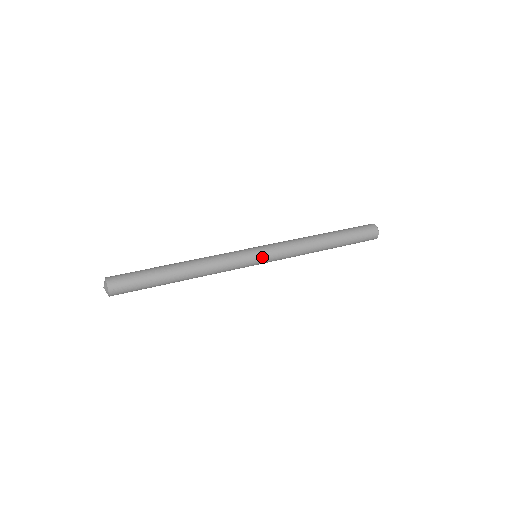
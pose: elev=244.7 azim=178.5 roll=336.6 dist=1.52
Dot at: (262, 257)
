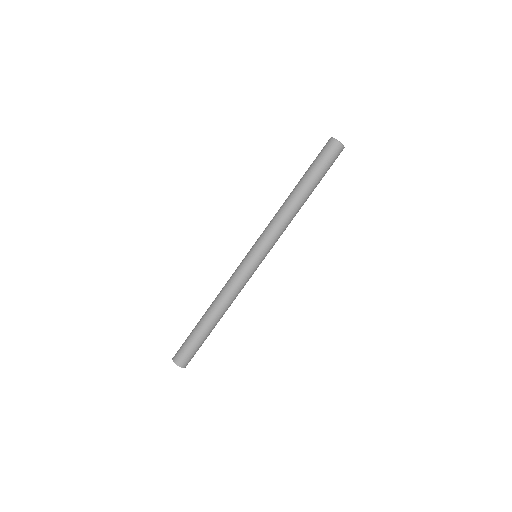
Dot at: (258, 255)
